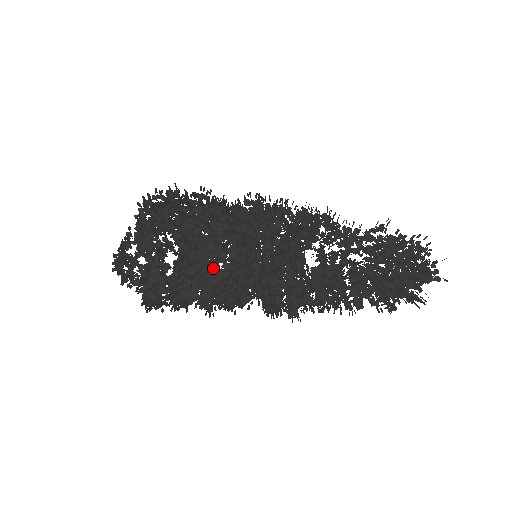
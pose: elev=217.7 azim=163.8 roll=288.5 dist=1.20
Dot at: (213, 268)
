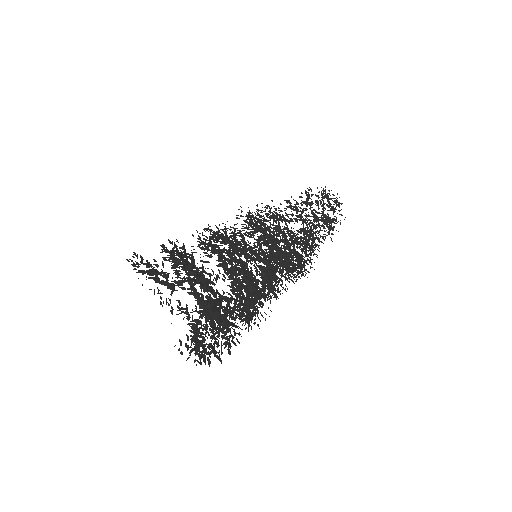
Dot at: occluded
